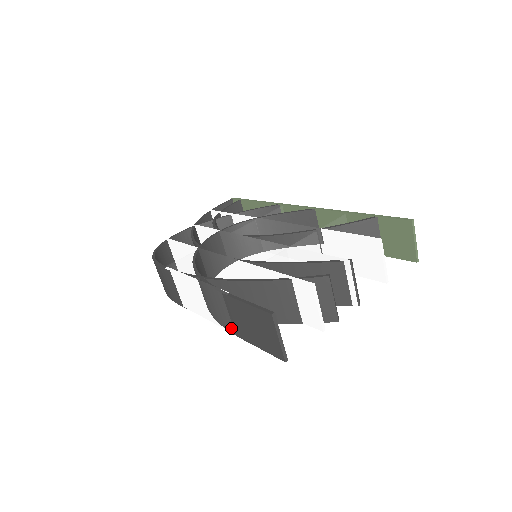
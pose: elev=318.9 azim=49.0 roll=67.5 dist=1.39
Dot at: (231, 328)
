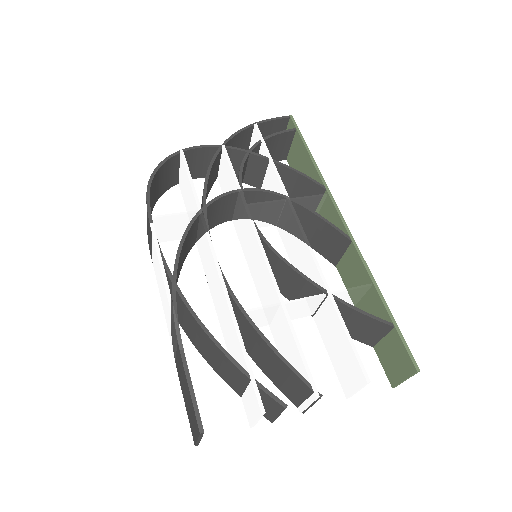
Dot at: (174, 354)
